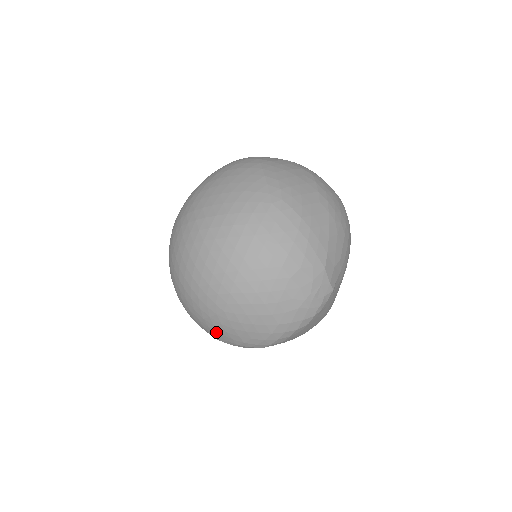
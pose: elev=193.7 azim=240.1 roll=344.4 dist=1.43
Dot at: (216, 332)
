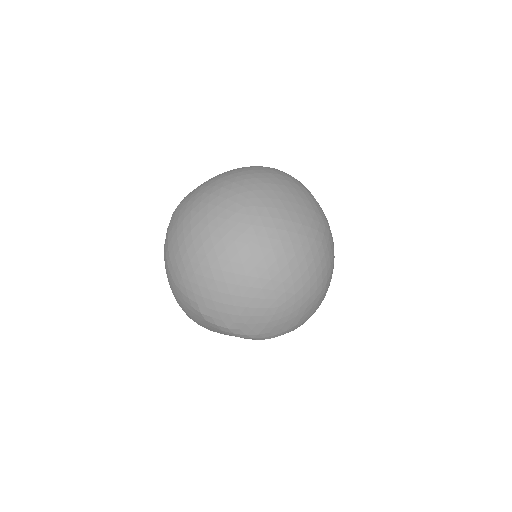
Dot at: (242, 321)
